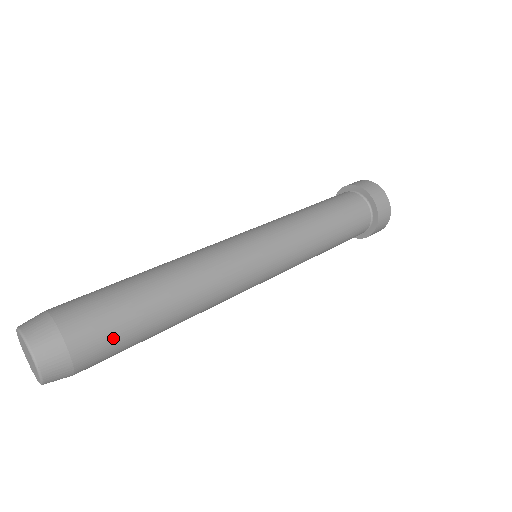
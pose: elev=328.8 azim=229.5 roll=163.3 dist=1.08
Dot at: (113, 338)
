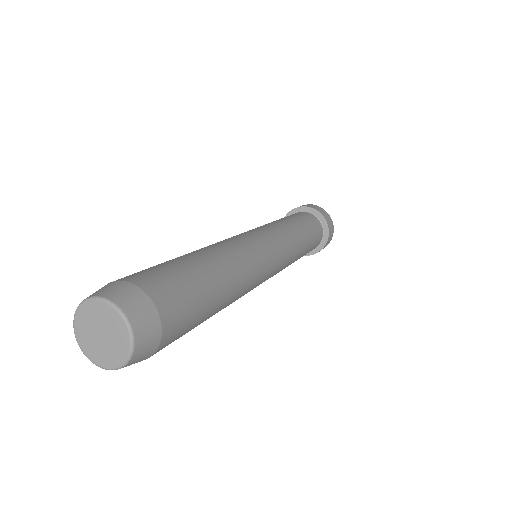
Dot at: occluded
